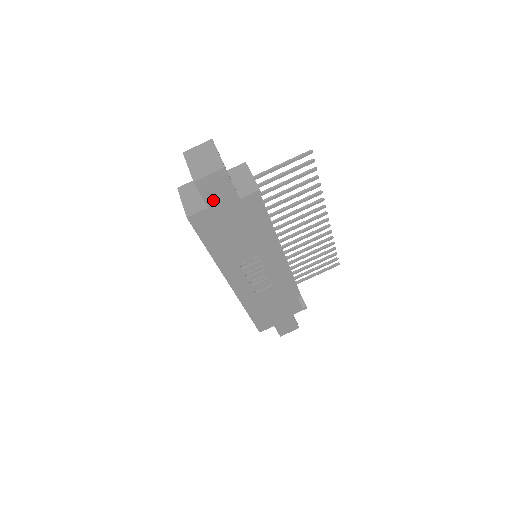
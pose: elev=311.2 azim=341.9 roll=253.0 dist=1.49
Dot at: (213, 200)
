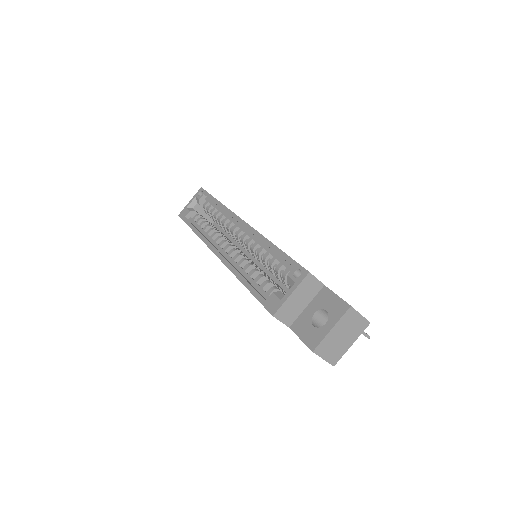
Dot at: occluded
